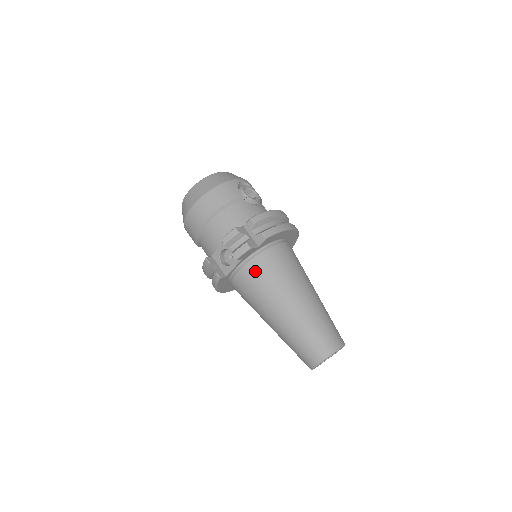
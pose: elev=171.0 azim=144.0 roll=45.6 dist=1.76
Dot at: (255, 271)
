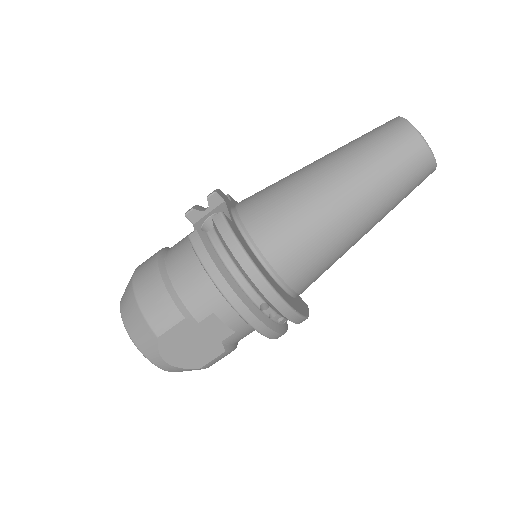
Dot at: (251, 196)
